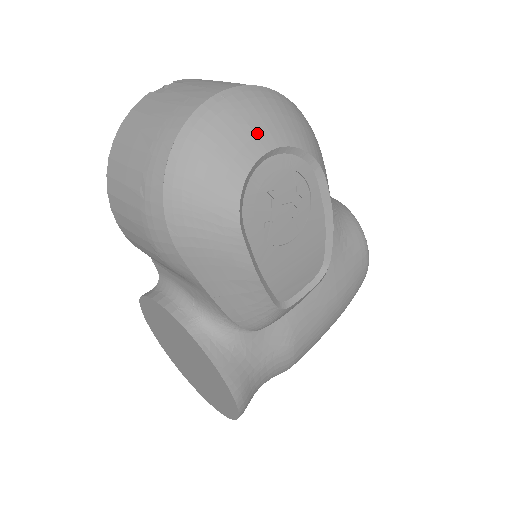
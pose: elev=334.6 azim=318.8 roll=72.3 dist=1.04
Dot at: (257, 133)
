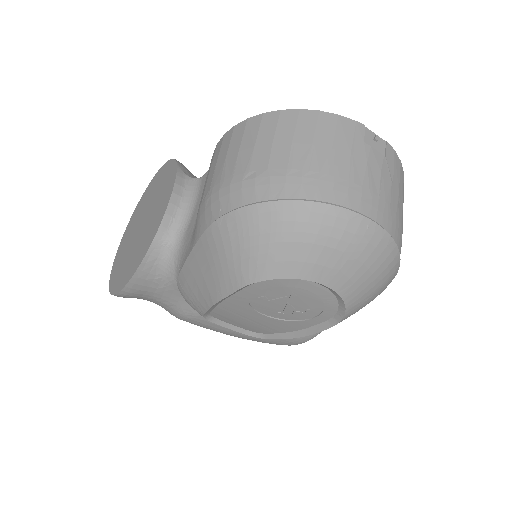
Dot at: (342, 271)
